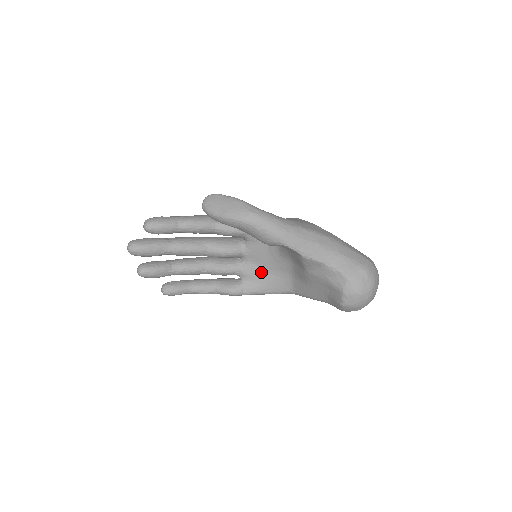
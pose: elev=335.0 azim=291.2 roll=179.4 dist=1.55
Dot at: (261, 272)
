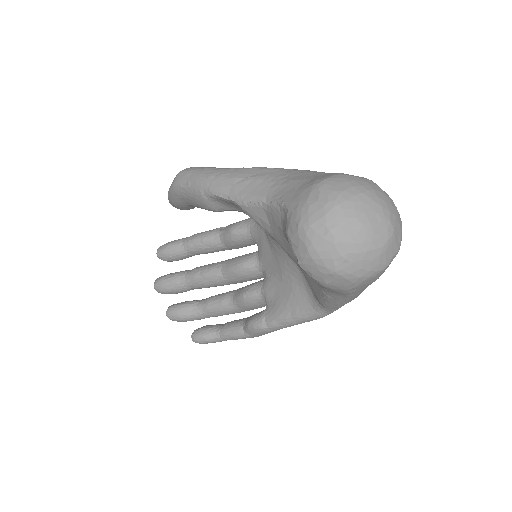
Dot at: (278, 284)
